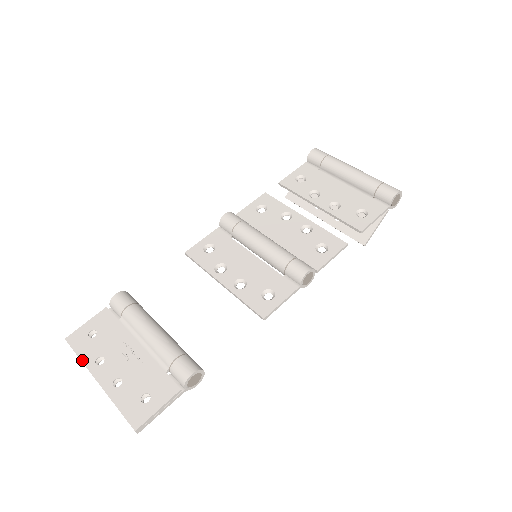
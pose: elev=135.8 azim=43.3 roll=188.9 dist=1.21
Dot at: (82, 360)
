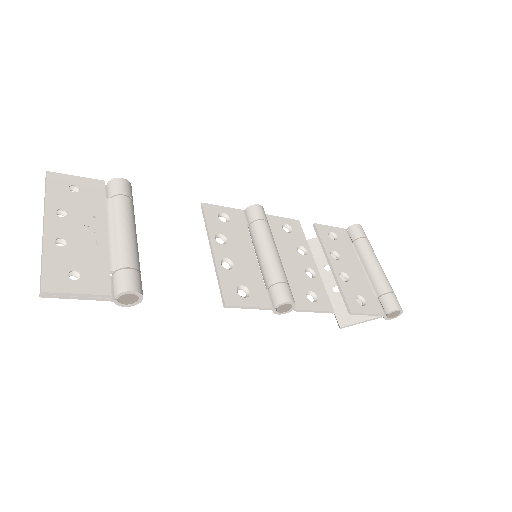
Dot at: (47, 199)
